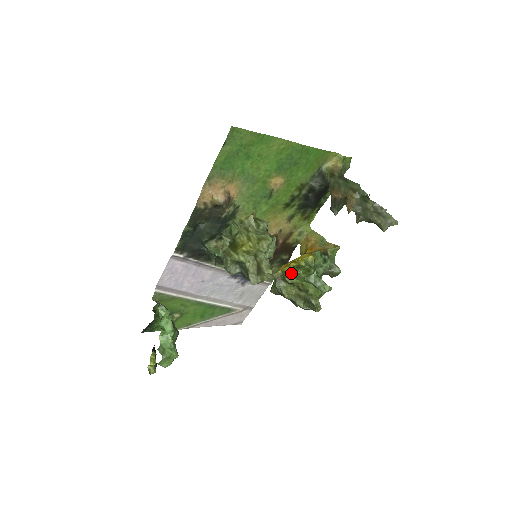
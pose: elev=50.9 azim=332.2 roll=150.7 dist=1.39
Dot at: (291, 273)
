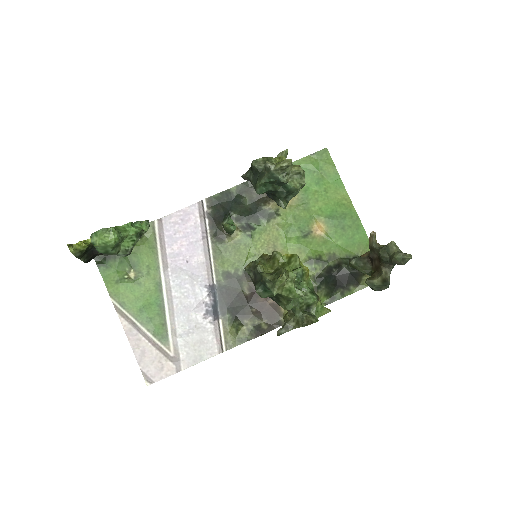
Dot at: occluded
